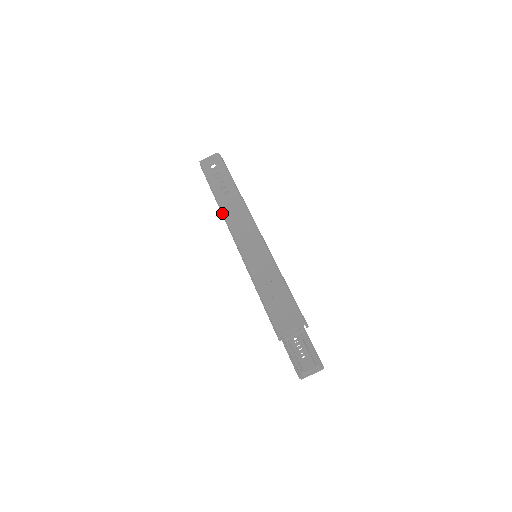
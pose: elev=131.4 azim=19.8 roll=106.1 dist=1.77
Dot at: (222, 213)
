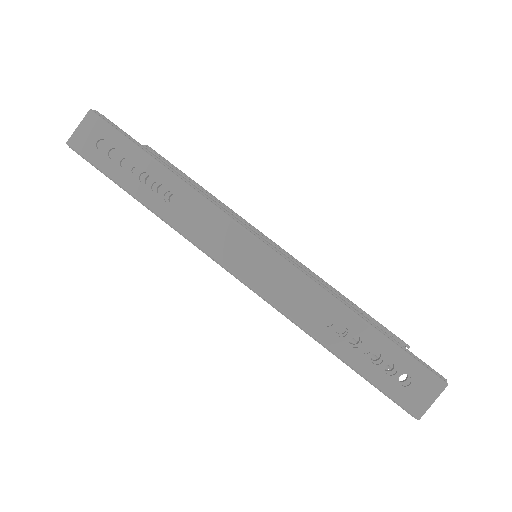
Dot at: (186, 238)
